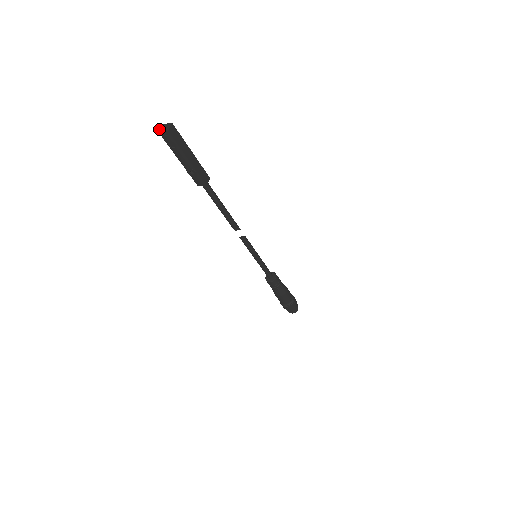
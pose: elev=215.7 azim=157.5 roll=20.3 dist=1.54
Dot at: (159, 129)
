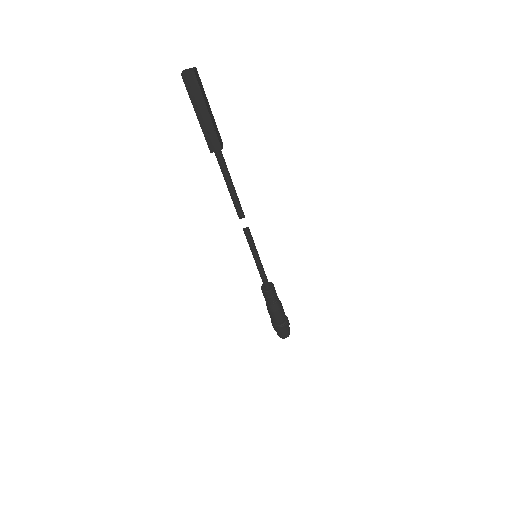
Dot at: (181, 73)
